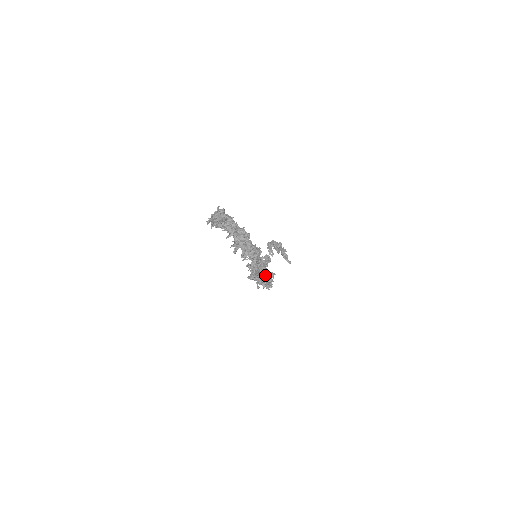
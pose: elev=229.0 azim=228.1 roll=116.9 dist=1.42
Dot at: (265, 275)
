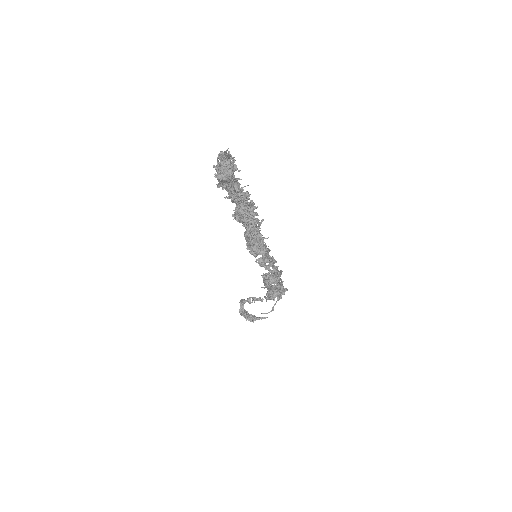
Dot at: occluded
